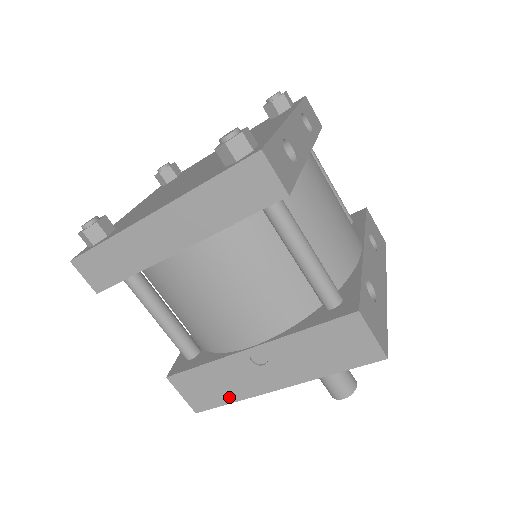
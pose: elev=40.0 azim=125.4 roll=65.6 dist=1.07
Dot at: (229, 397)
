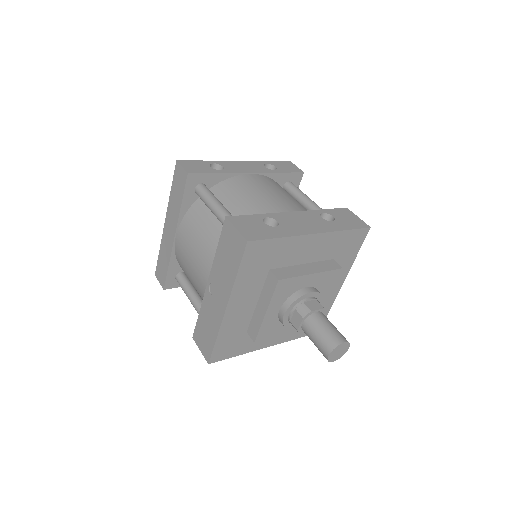
Dot at: (213, 336)
